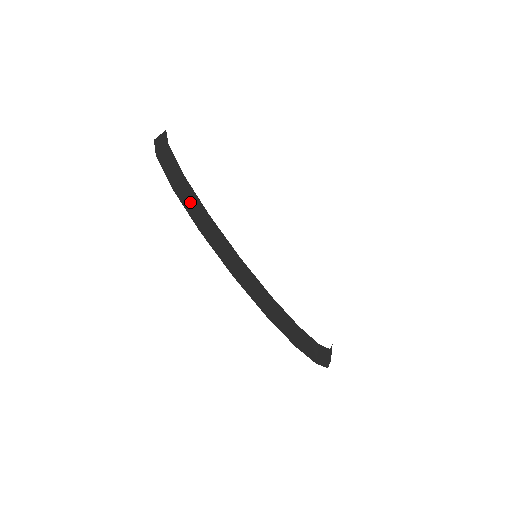
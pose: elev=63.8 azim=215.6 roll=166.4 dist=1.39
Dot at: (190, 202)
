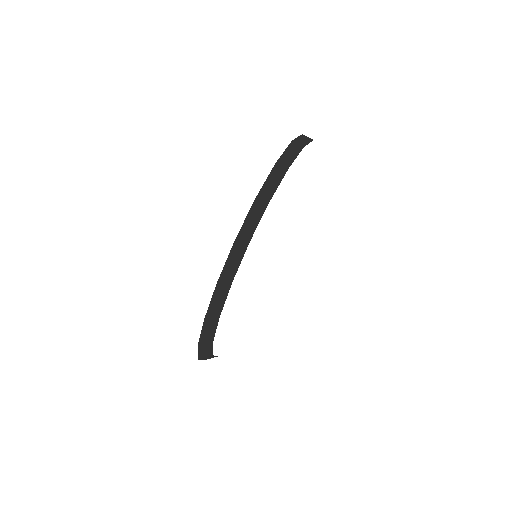
Dot at: (272, 182)
